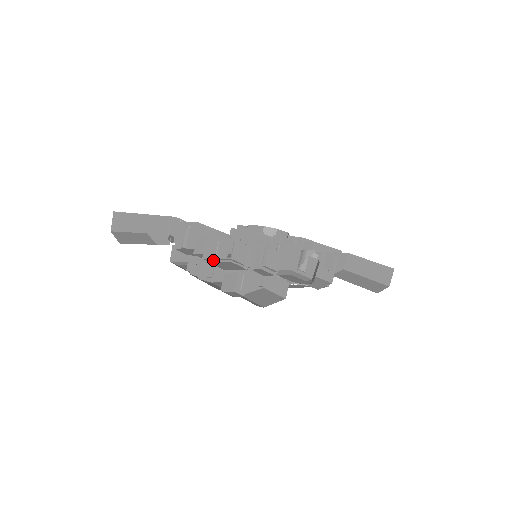
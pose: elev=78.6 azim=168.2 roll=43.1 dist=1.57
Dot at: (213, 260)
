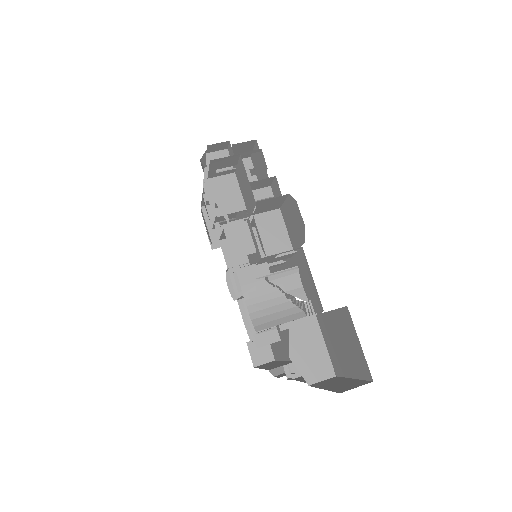
Dot at: occluded
